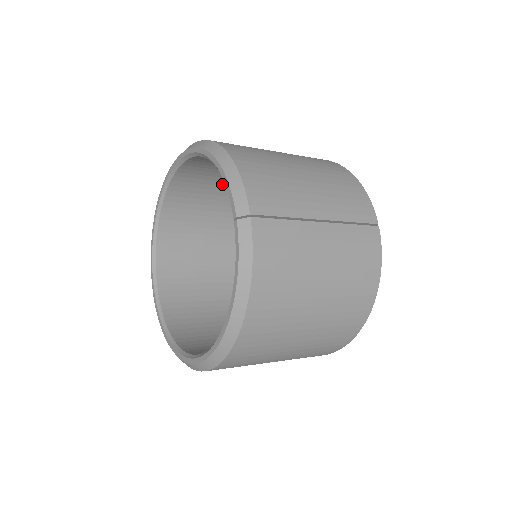
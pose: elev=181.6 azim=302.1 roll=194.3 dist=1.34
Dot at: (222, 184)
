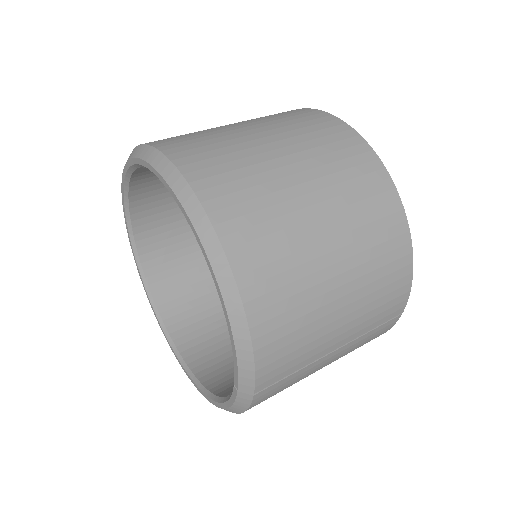
Dot at: occluded
